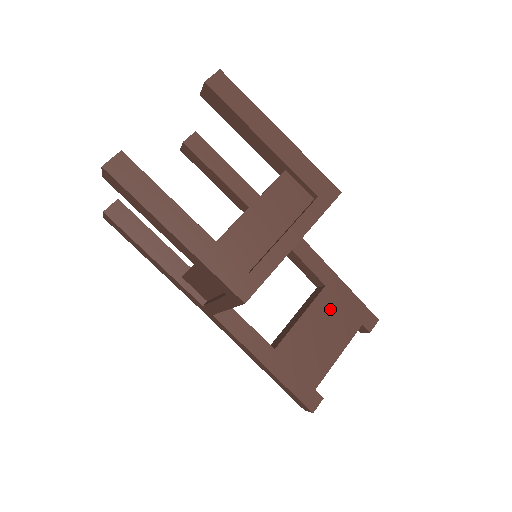
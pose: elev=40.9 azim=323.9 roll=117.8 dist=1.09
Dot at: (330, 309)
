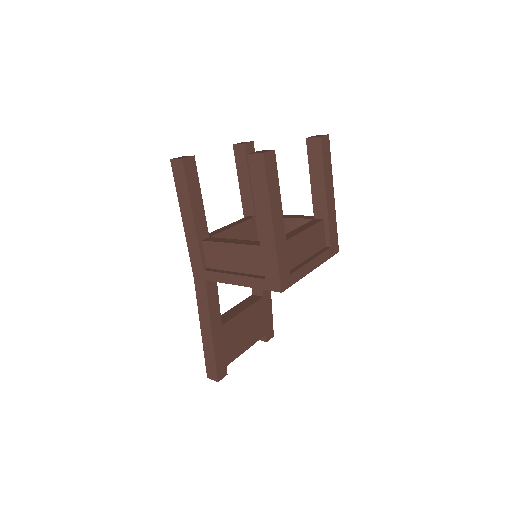
Dot at: (258, 314)
